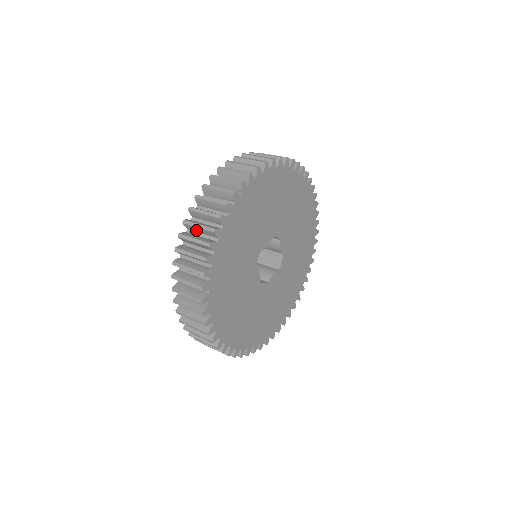
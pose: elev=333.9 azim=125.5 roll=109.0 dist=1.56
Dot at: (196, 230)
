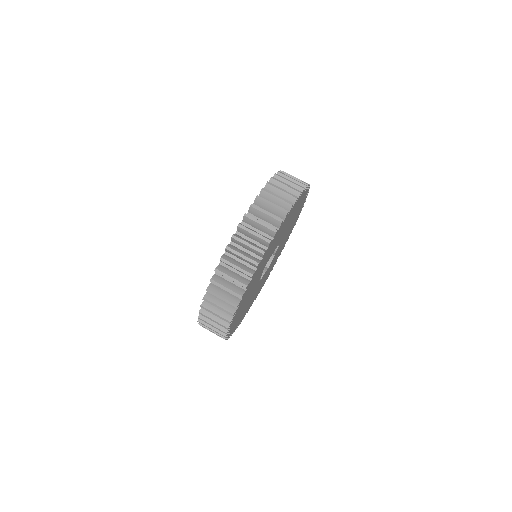
Dot at: occluded
